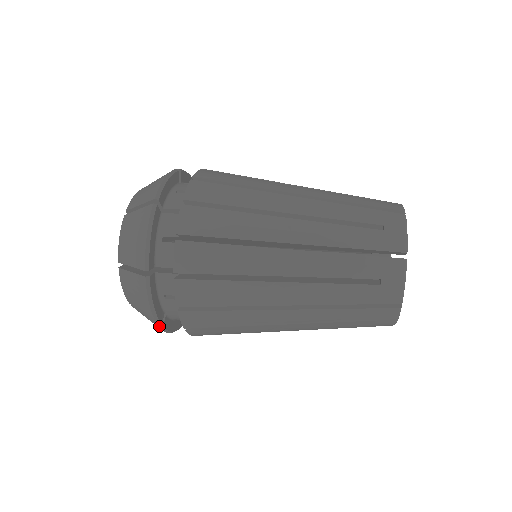
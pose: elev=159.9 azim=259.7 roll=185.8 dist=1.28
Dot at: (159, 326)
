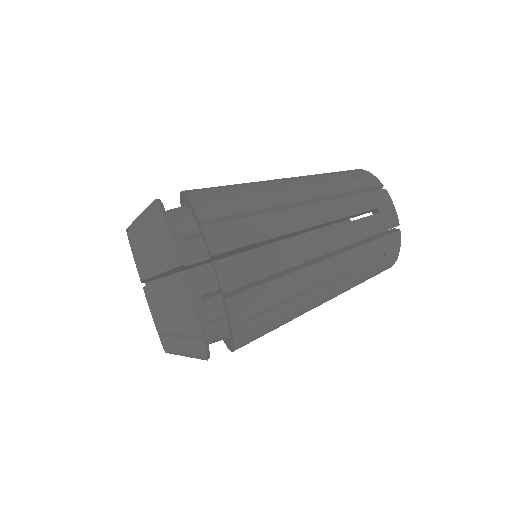
Dot at: (202, 338)
